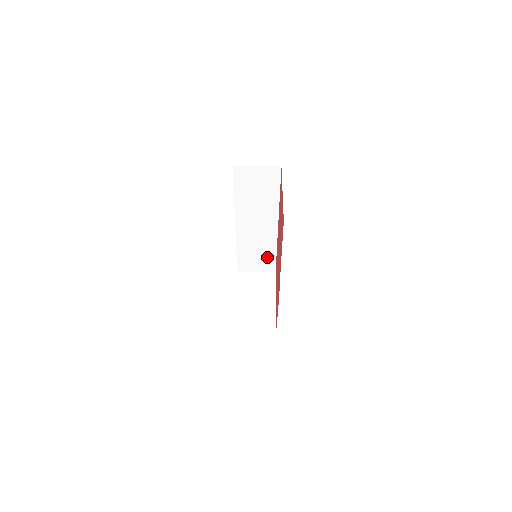
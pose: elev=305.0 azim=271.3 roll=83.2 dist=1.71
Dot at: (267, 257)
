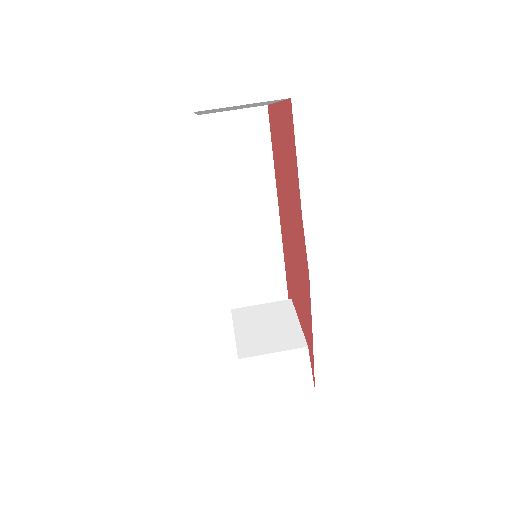
Dot at: (272, 280)
